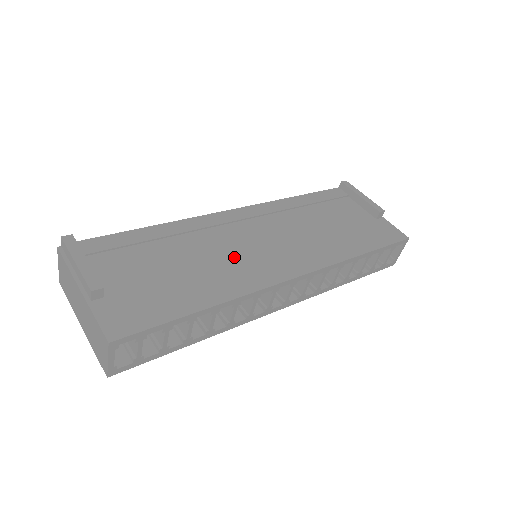
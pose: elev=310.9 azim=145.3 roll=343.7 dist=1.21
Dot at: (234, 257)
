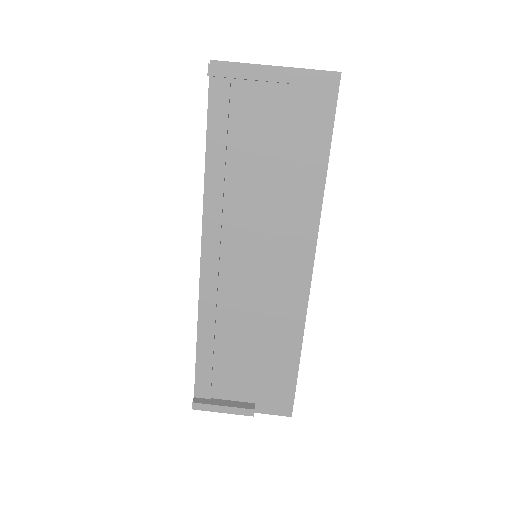
Dot at: (263, 302)
